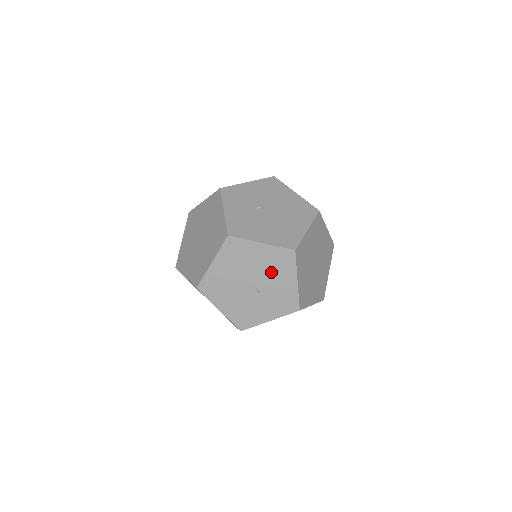
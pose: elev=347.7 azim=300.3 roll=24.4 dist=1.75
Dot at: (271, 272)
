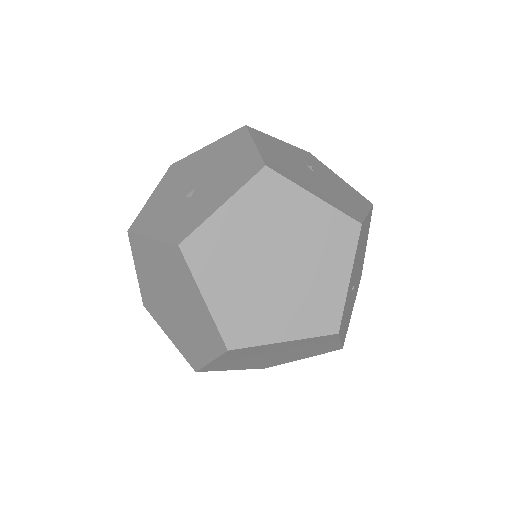
Dot at: (221, 179)
